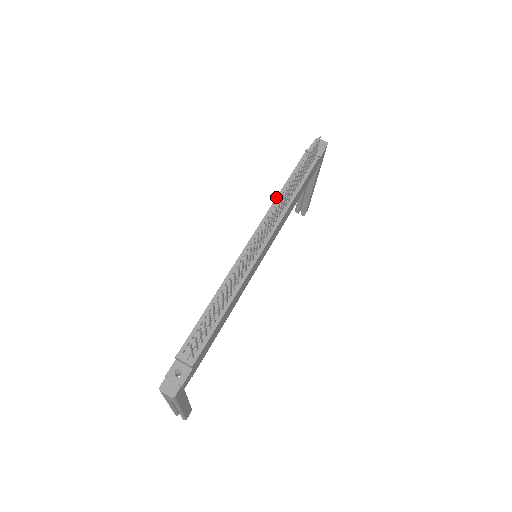
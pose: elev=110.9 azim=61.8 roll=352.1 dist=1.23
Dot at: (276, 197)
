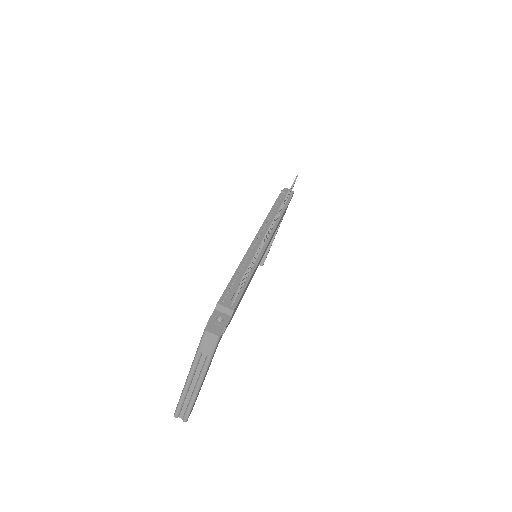
Dot at: (268, 214)
